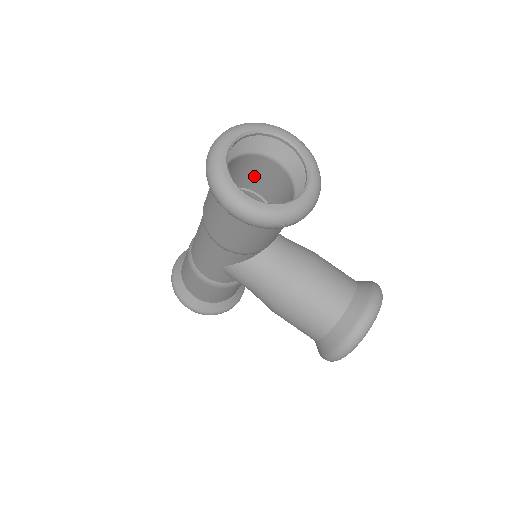
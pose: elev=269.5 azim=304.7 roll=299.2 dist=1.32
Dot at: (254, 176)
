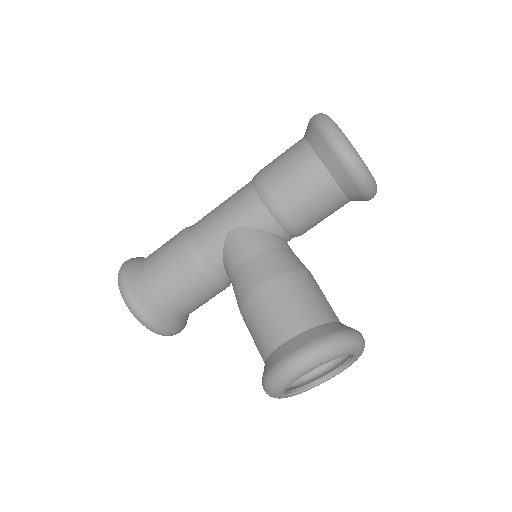
Dot at: occluded
